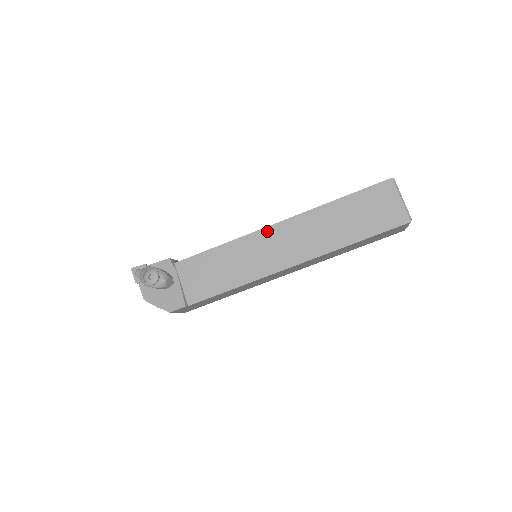
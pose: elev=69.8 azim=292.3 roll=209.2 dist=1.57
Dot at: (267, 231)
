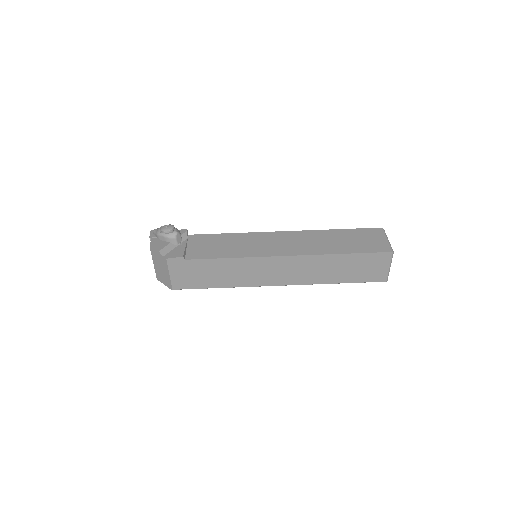
Dot at: (273, 234)
